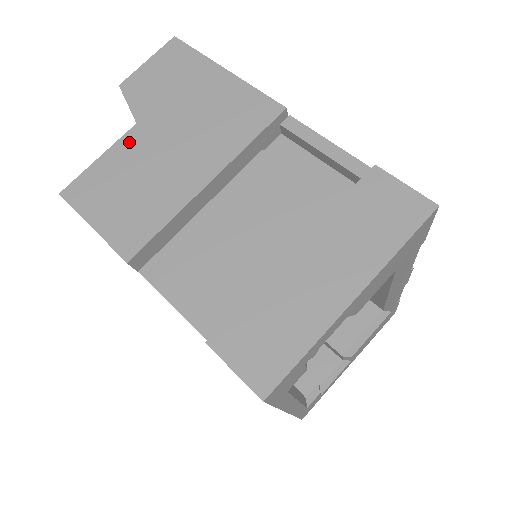
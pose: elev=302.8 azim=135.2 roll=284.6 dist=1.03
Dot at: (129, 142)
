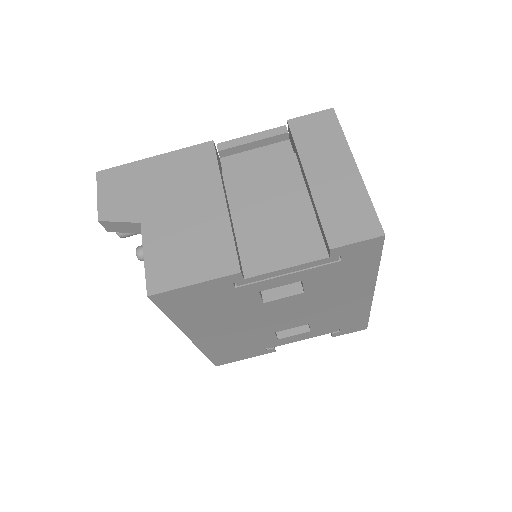
Dot at: (151, 233)
